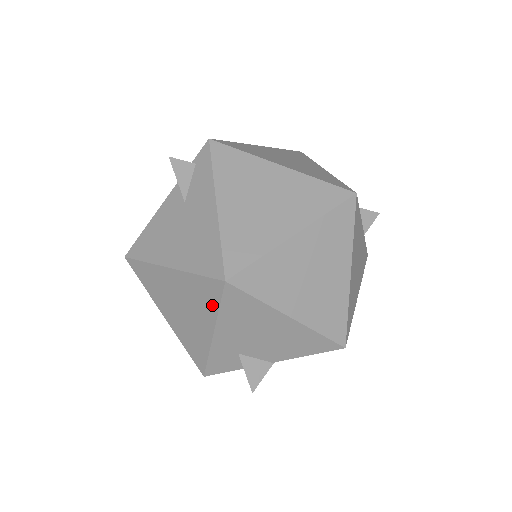
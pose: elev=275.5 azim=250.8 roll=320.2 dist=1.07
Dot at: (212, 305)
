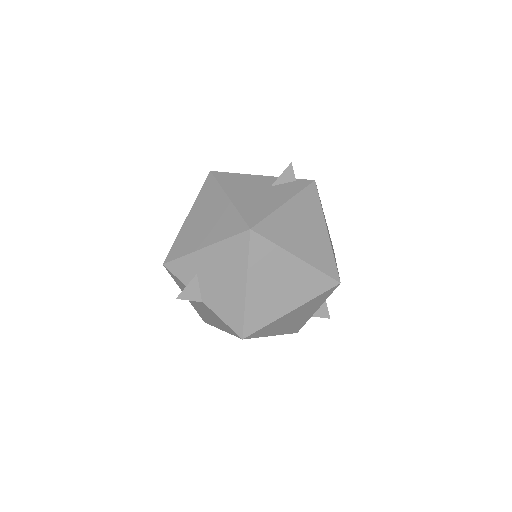
Dot at: (226, 233)
